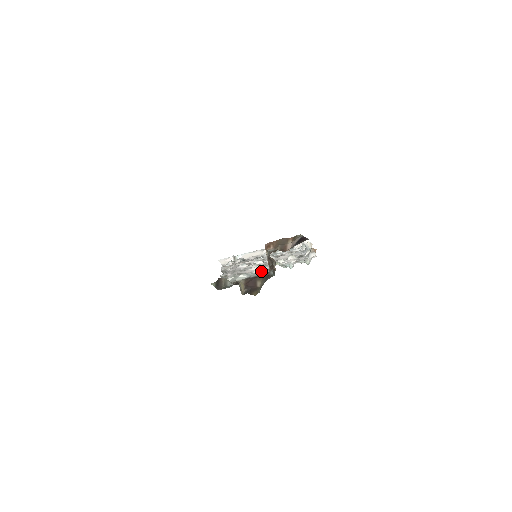
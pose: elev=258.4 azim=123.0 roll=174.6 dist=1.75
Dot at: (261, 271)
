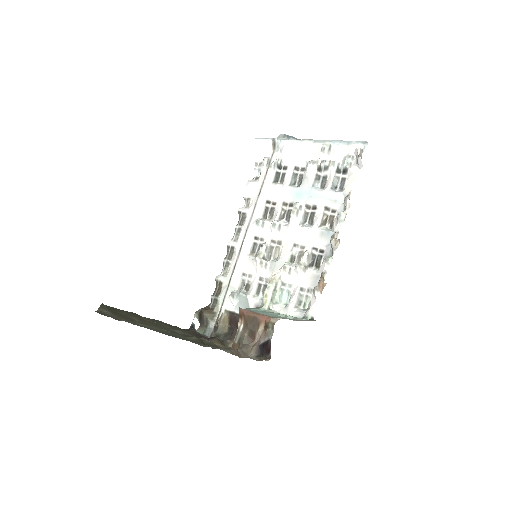
Dot at: (258, 284)
